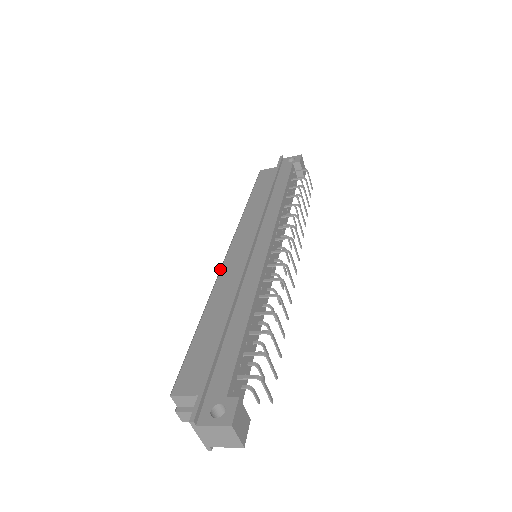
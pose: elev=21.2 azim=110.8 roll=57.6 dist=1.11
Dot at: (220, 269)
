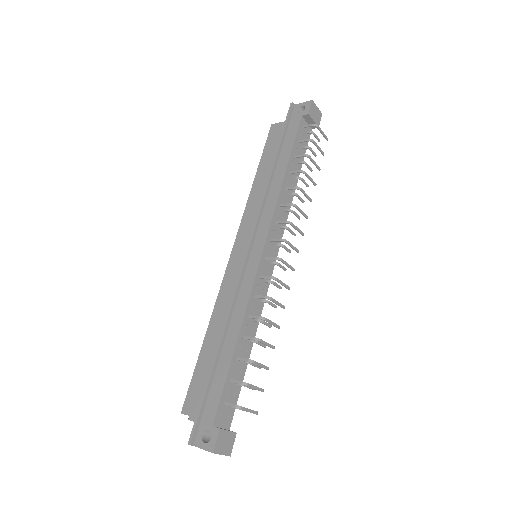
Dot at: (223, 277)
